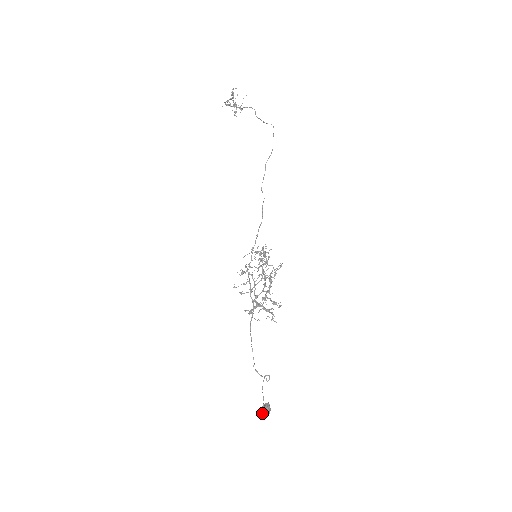
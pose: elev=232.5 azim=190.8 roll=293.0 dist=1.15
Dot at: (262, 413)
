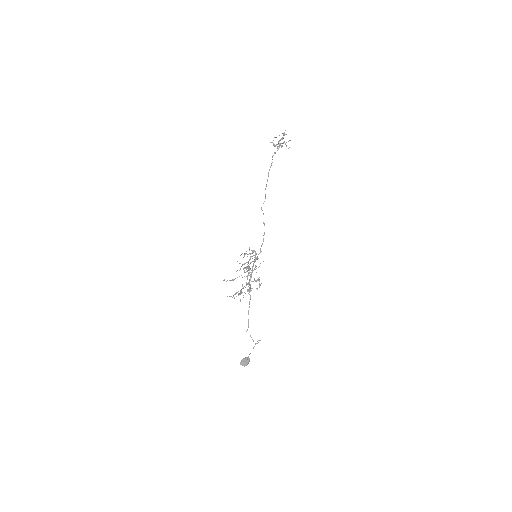
Dot at: (240, 362)
